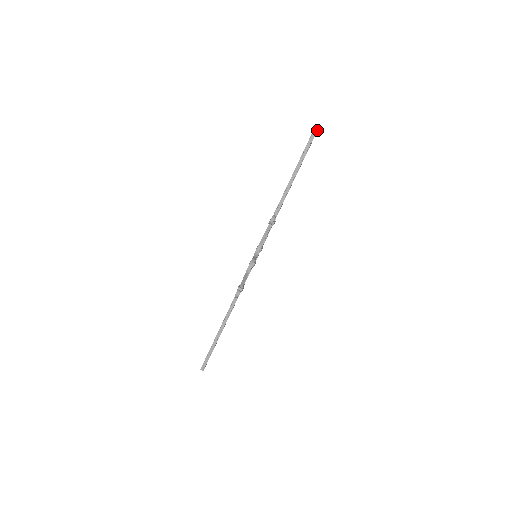
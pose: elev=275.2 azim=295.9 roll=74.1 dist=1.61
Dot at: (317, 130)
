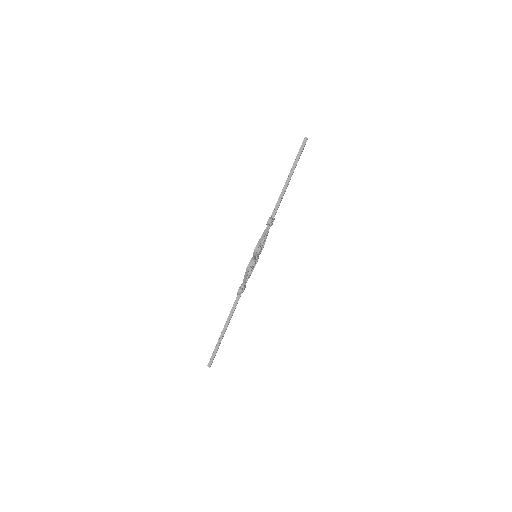
Dot at: occluded
